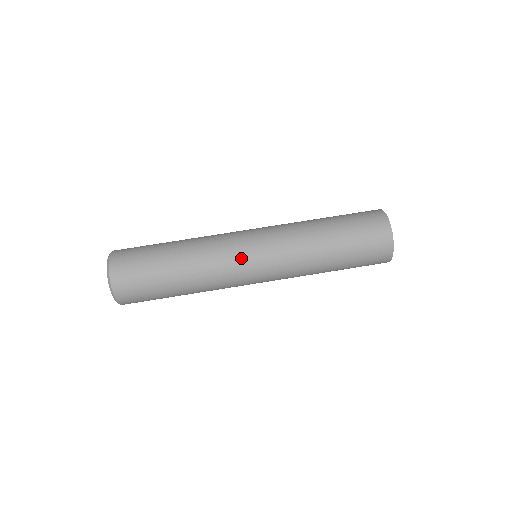
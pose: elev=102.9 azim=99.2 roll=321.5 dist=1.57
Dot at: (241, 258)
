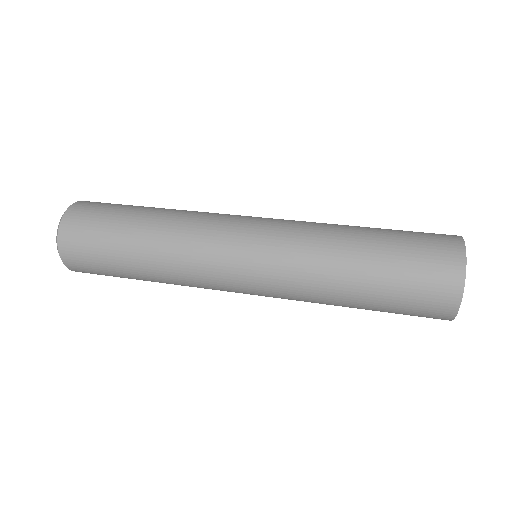
Dot at: (228, 232)
